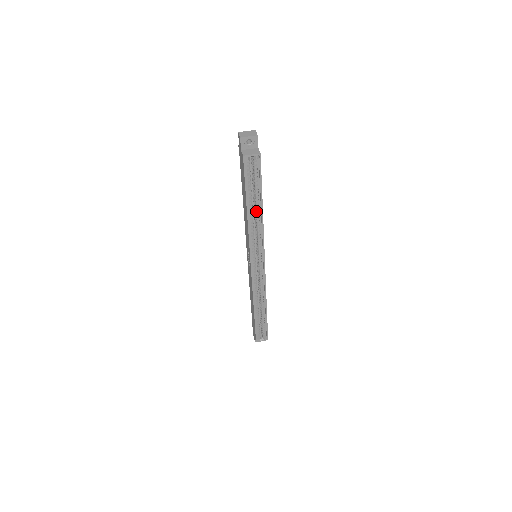
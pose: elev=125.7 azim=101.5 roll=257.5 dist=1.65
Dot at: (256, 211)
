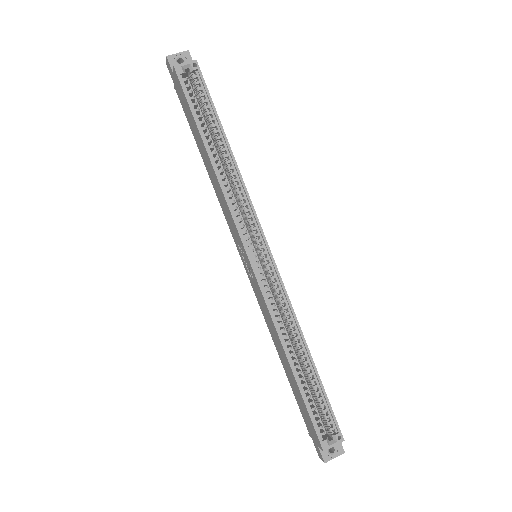
Dot at: (222, 156)
